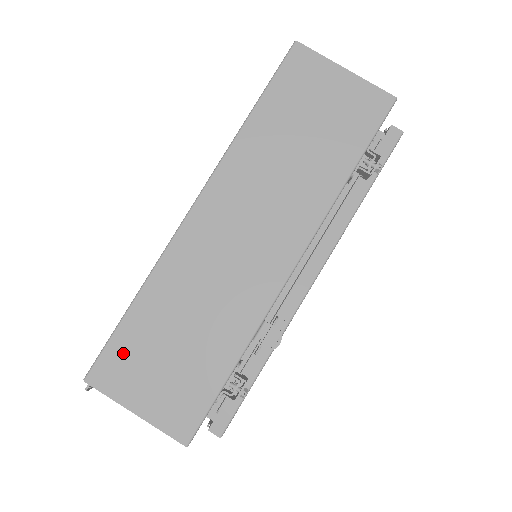
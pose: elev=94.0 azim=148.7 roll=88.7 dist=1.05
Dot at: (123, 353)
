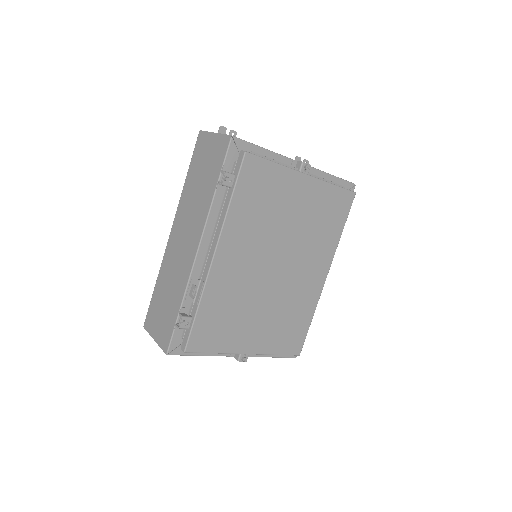
Dot at: (152, 311)
